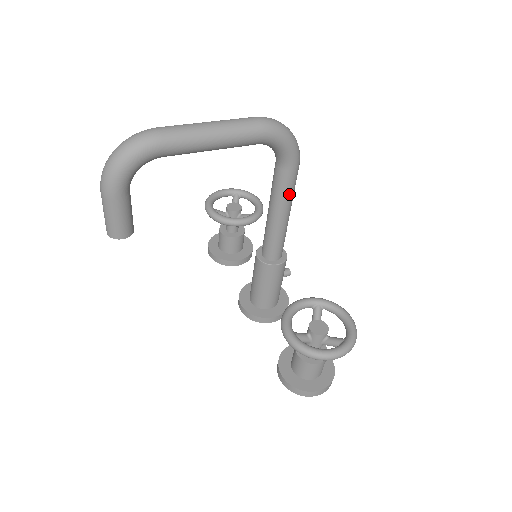
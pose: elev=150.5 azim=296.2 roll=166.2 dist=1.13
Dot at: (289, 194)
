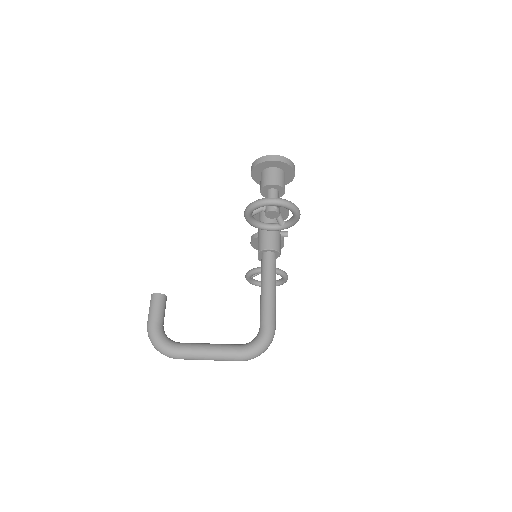
Dot at: occluded
